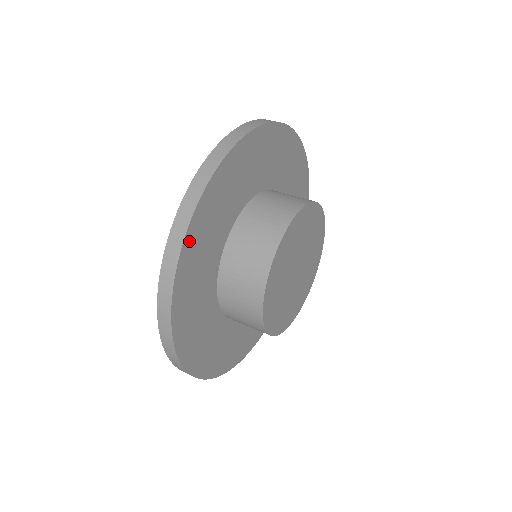
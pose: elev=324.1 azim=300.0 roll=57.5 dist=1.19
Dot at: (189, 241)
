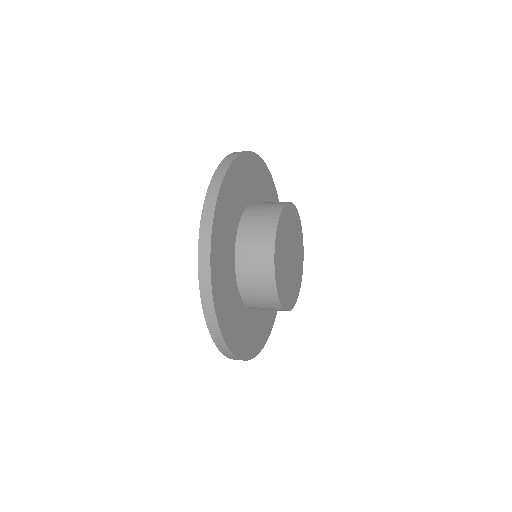
Dot at: (242, 160)
